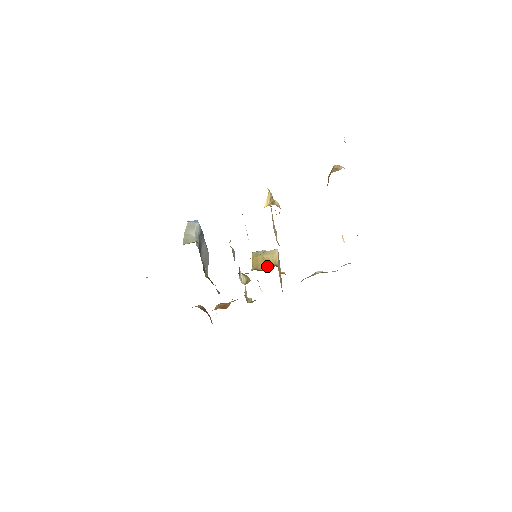
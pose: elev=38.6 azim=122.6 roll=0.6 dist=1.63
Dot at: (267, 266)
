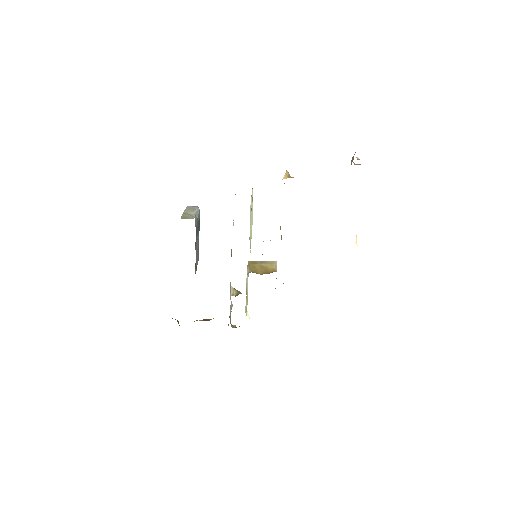
Dot at: (266, 272)
